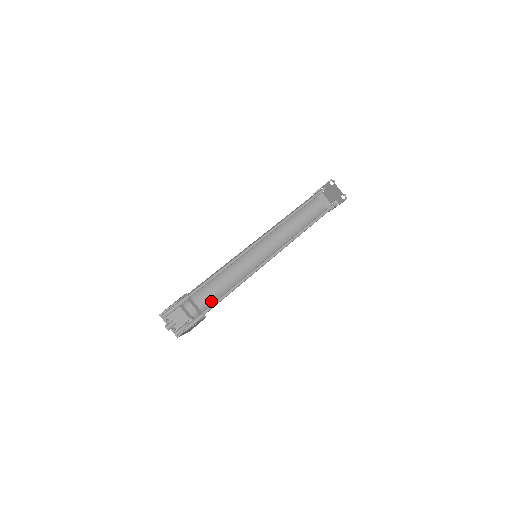
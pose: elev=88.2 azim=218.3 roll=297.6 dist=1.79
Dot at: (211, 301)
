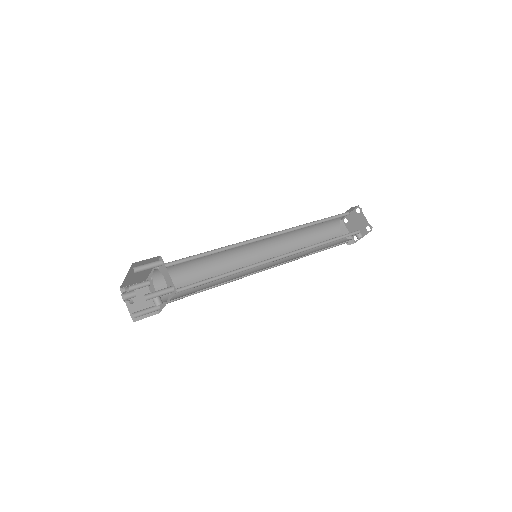
Dot at: (188, 290)
